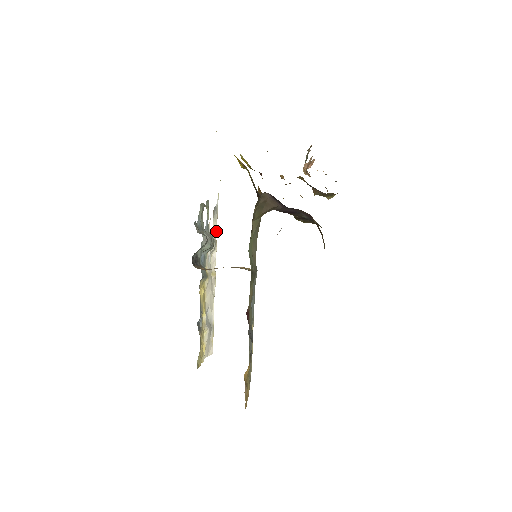
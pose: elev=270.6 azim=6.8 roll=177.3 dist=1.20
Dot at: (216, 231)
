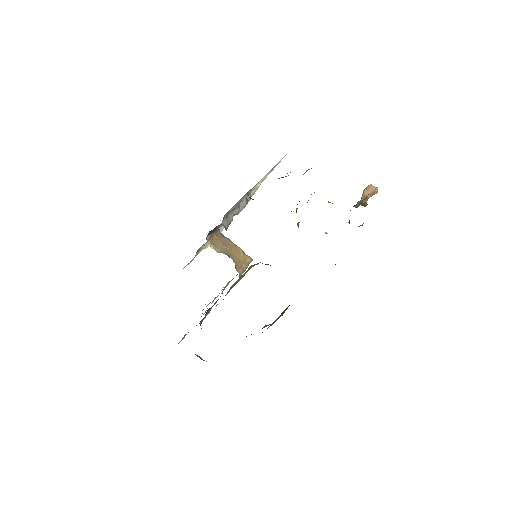
Dot at: (265, 178)
